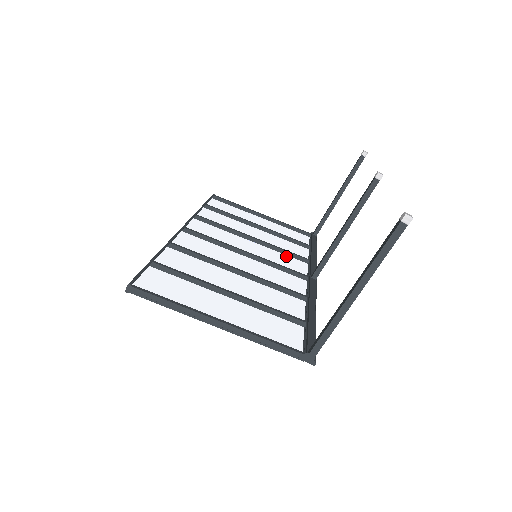
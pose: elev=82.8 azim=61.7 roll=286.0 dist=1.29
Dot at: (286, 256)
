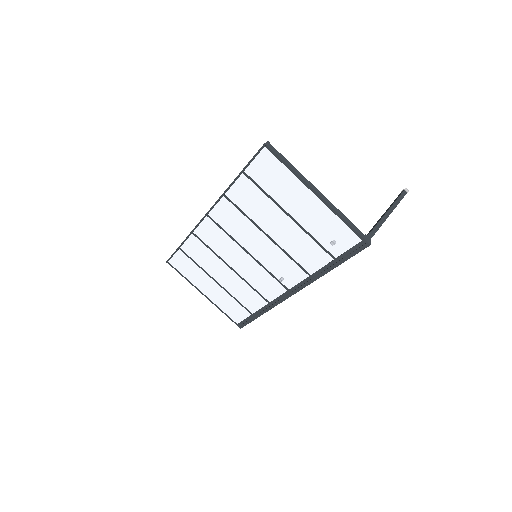
Dot at: (256, 287)
